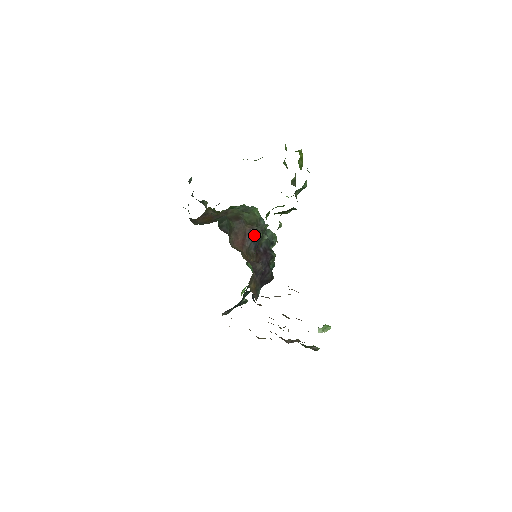
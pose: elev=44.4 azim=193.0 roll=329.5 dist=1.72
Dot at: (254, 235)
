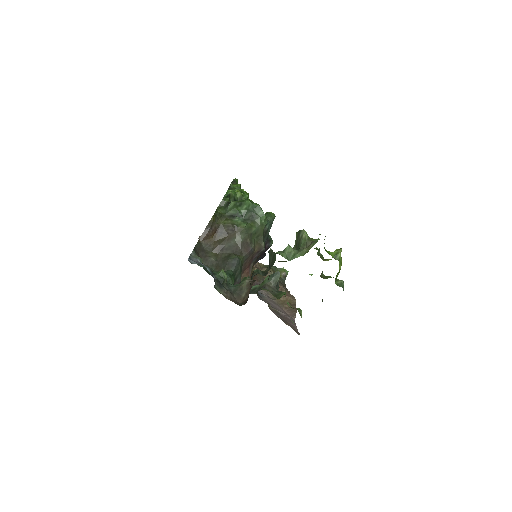
Dot at: occluded
